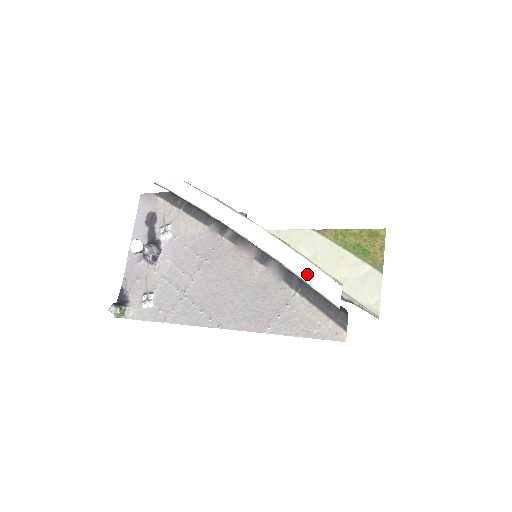
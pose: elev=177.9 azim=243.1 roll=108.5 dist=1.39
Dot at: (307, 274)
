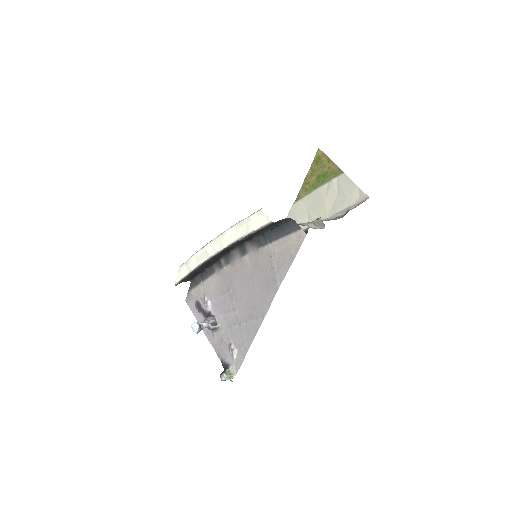
Dot at: (247, 228)
